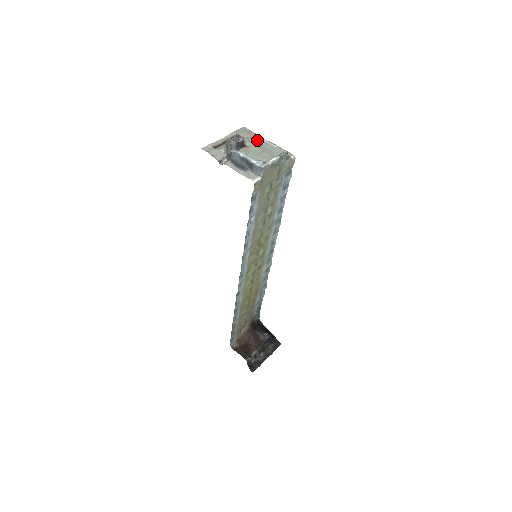
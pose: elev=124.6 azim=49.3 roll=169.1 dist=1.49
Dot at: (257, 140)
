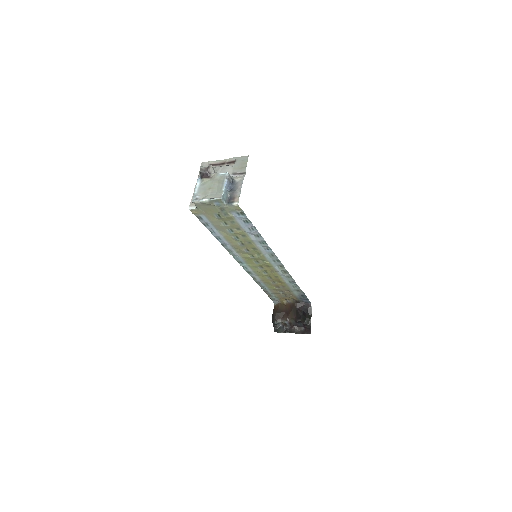
Dot at: (222, 176)
